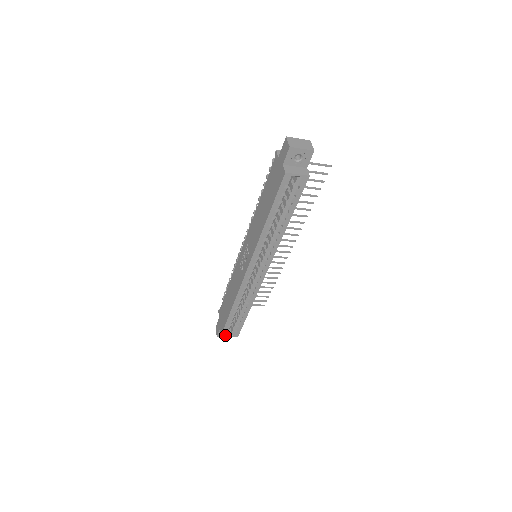
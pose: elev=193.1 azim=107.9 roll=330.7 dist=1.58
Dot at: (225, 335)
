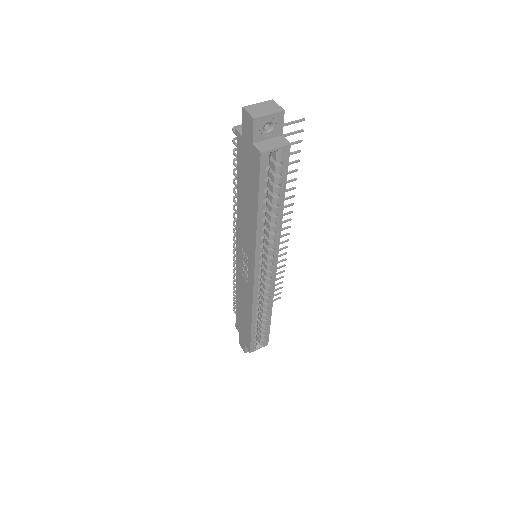
Dot at: (254, 349)
